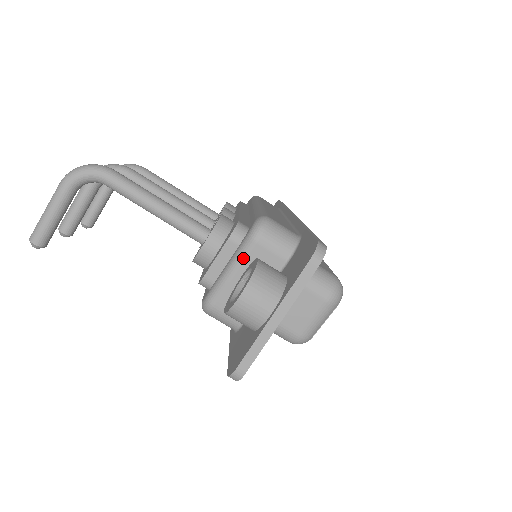
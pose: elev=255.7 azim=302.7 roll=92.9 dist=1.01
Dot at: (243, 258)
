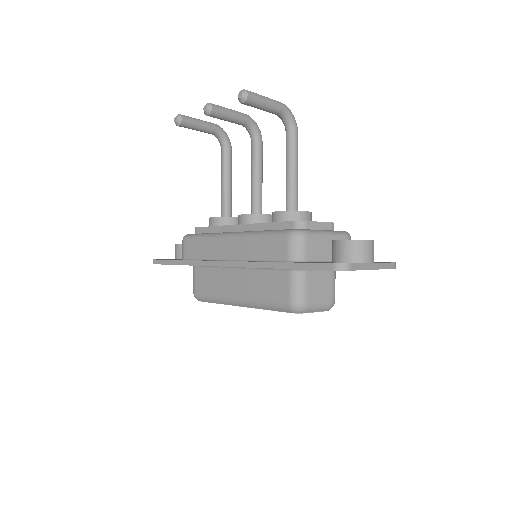
Dot at: (337, 236)
